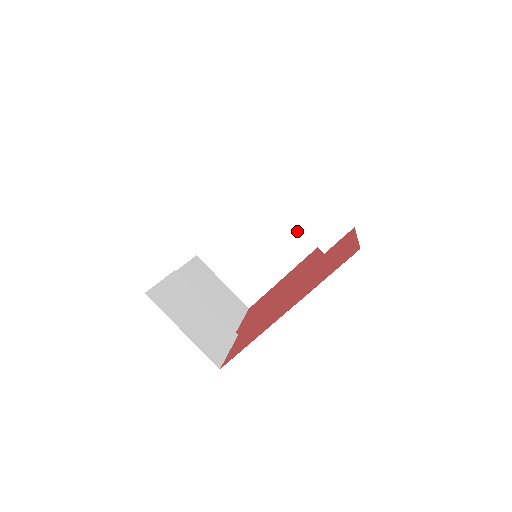
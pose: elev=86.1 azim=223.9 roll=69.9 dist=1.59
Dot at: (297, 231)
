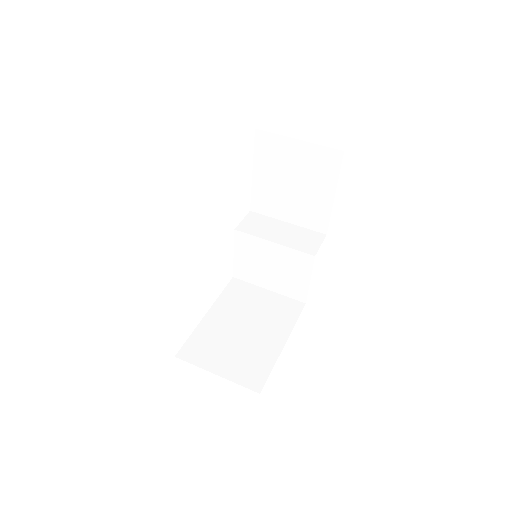
Dot at: (276, 304)
